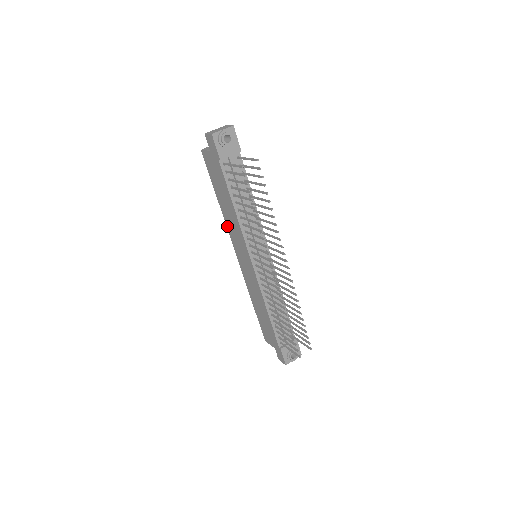
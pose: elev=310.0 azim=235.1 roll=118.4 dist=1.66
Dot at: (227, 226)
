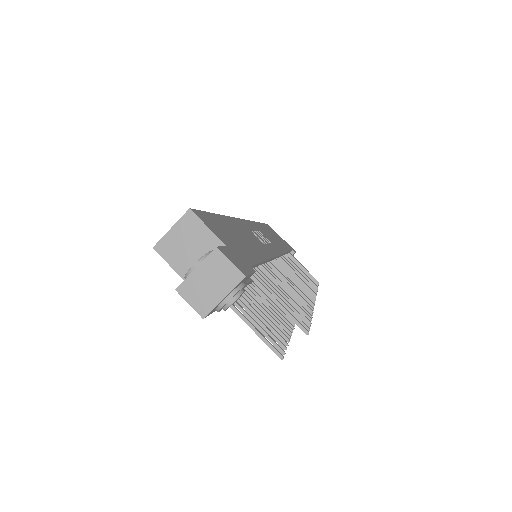
Dot at: occluded
